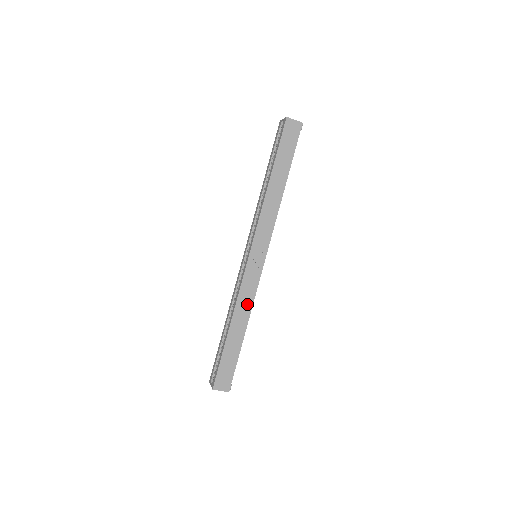
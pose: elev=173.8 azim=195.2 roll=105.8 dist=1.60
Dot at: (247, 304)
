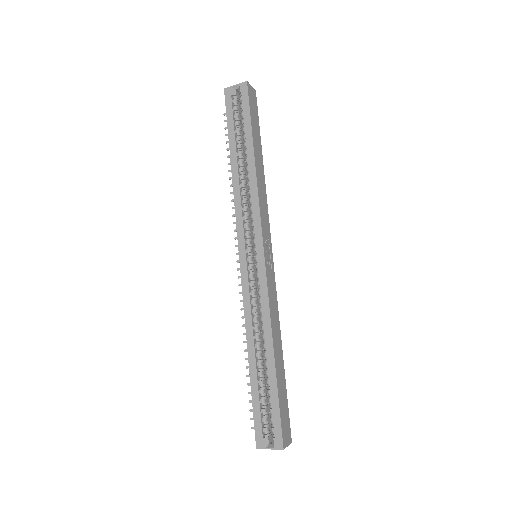
Dot at: (276, 317)
